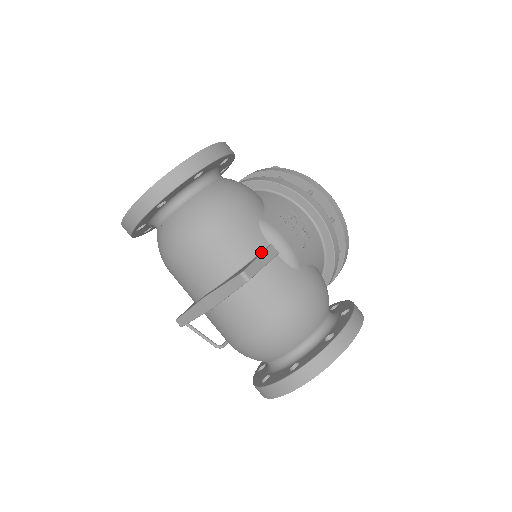
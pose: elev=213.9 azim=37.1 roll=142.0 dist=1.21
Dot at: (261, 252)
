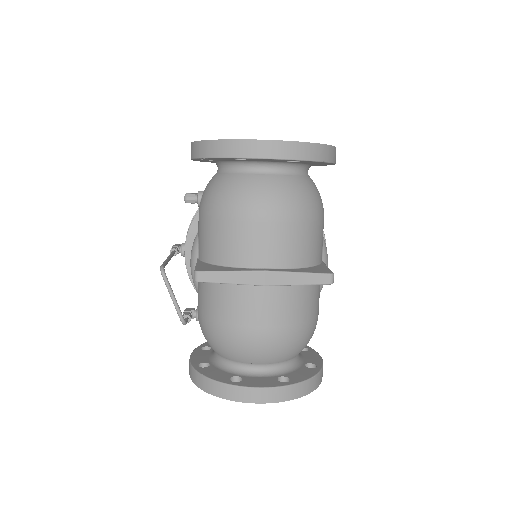
Dot at: (321, 263)
